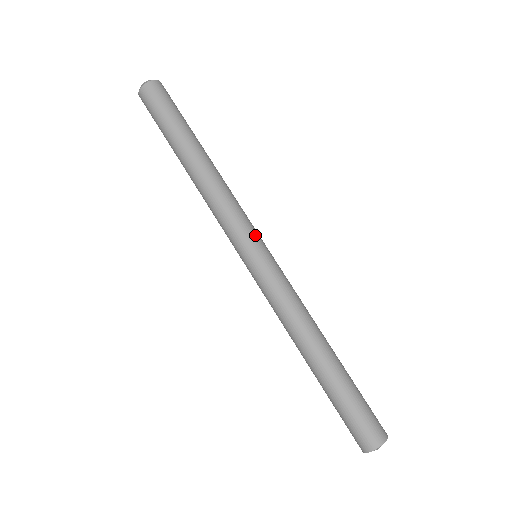
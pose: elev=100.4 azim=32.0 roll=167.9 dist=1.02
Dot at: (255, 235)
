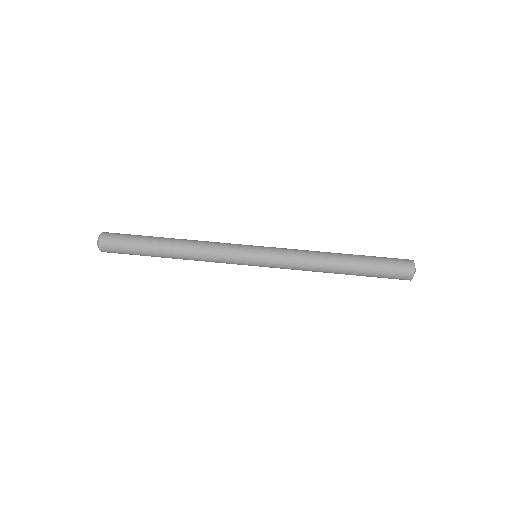
Dot at: occluded
